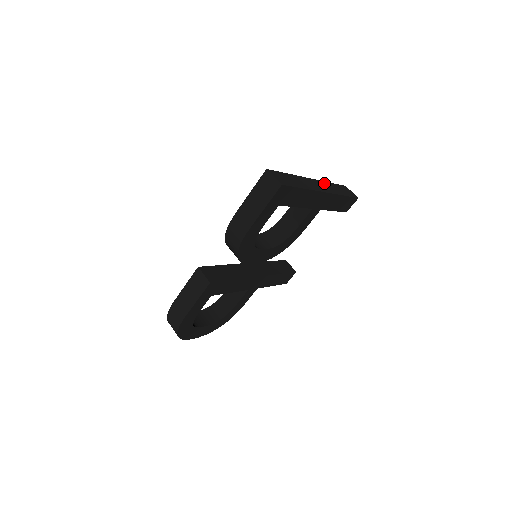
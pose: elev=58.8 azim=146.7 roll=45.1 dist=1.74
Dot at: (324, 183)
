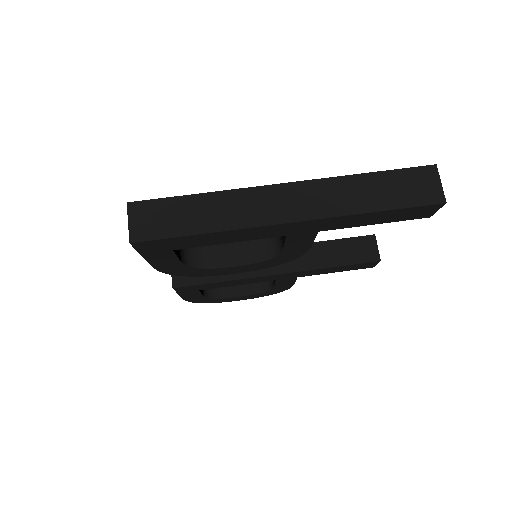
Dot at: (325, 185)
